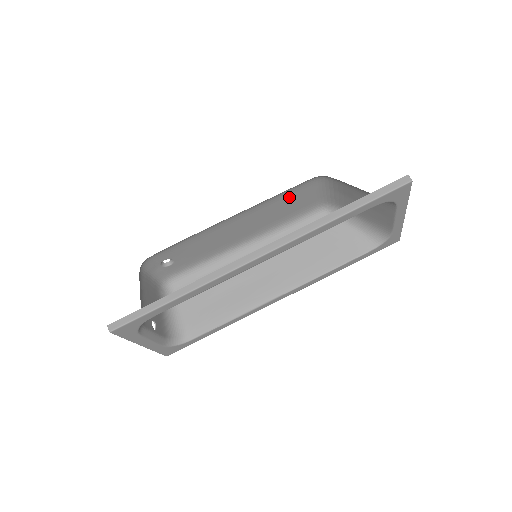
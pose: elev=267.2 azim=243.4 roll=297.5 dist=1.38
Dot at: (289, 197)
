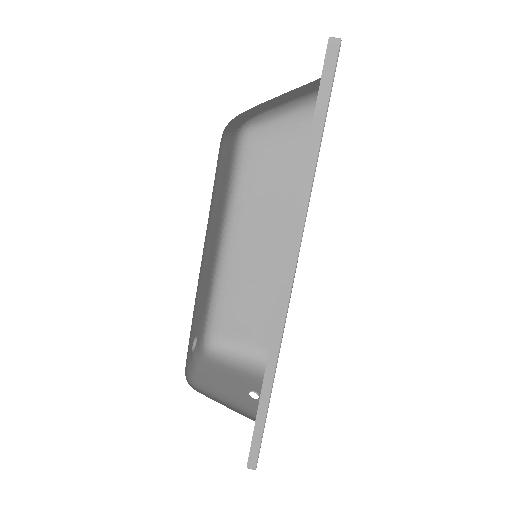
Dot at: (217, 177)
